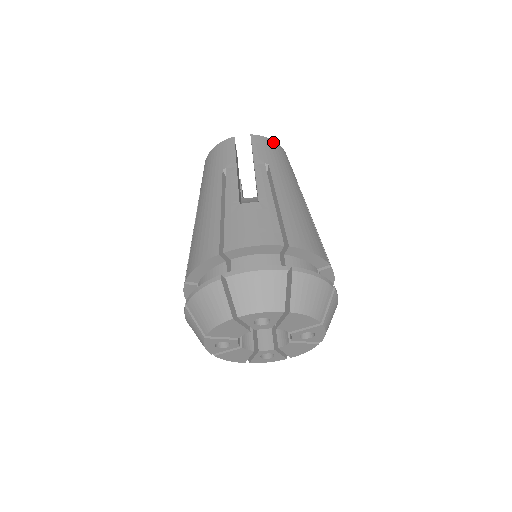
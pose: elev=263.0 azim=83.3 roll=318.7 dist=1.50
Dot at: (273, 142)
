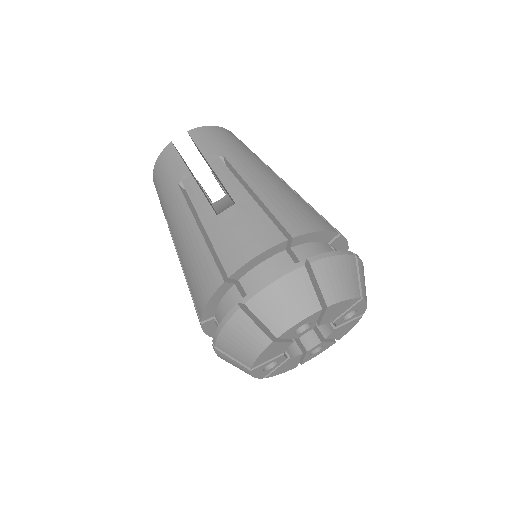
Dot at: (214, 128)
